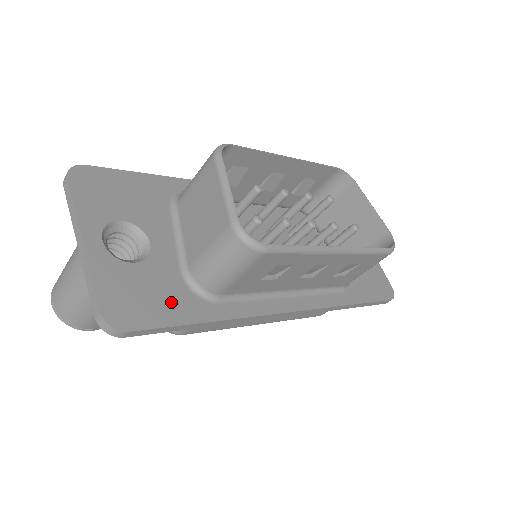
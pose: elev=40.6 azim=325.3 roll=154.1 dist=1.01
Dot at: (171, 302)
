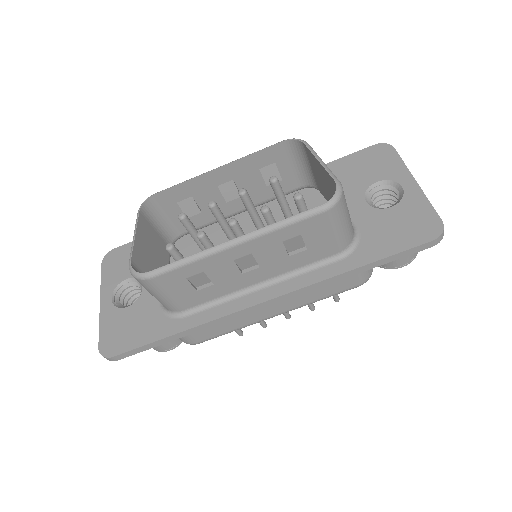
Dot at: (146, 328)
